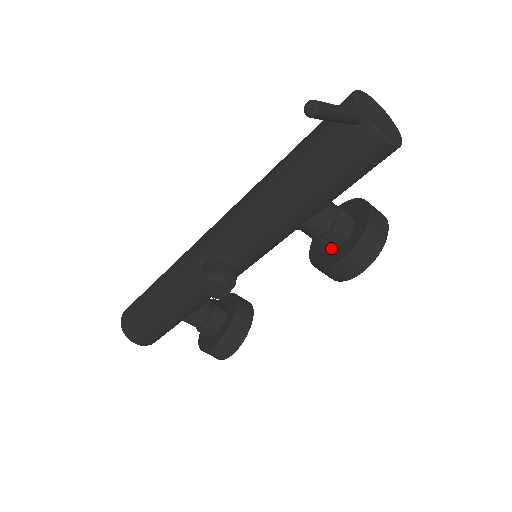
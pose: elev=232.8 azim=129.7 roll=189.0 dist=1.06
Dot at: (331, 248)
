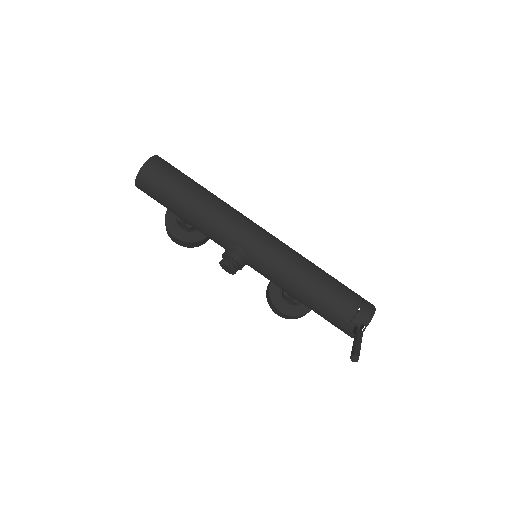
Dot at: (285, 298)
